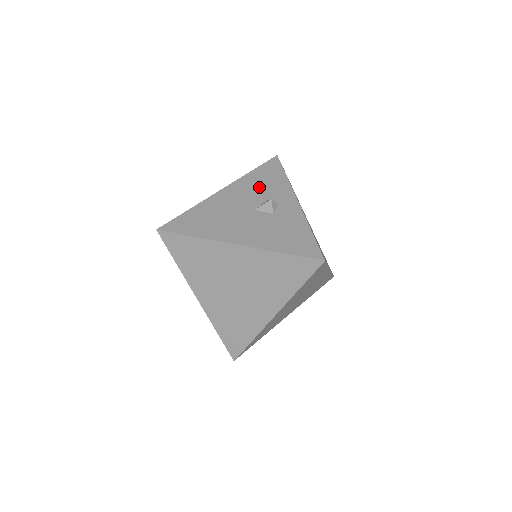
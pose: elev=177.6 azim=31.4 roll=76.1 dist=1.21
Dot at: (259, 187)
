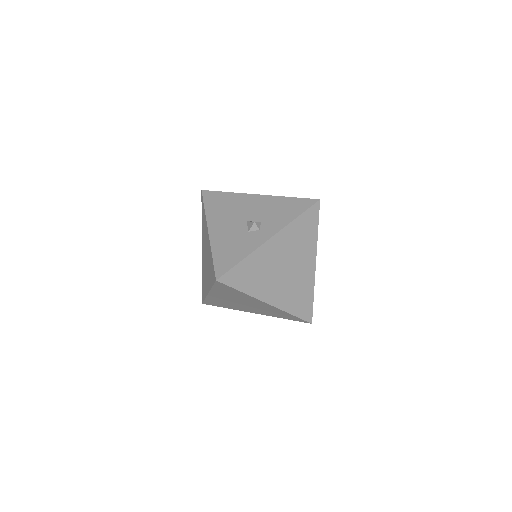
Dot at: (273, 210)
